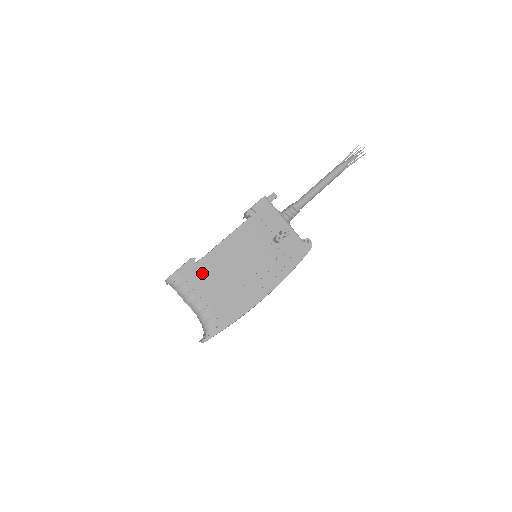
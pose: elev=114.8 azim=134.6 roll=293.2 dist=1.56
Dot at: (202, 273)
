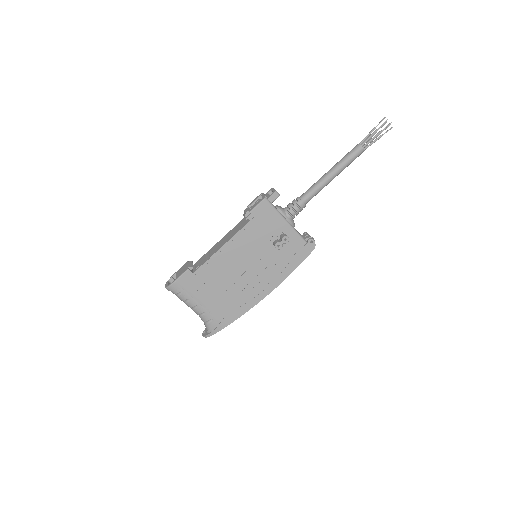
Dot at: (200, 282)
